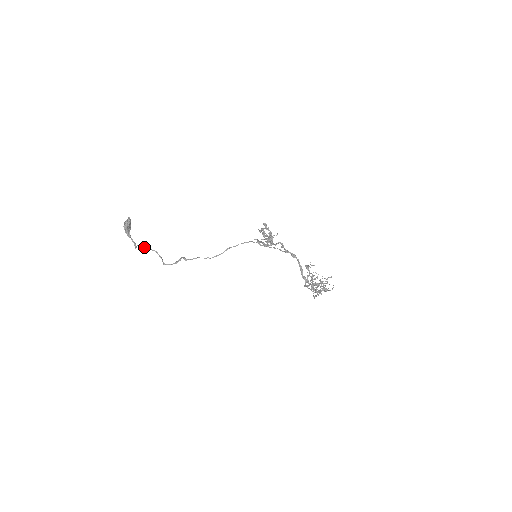
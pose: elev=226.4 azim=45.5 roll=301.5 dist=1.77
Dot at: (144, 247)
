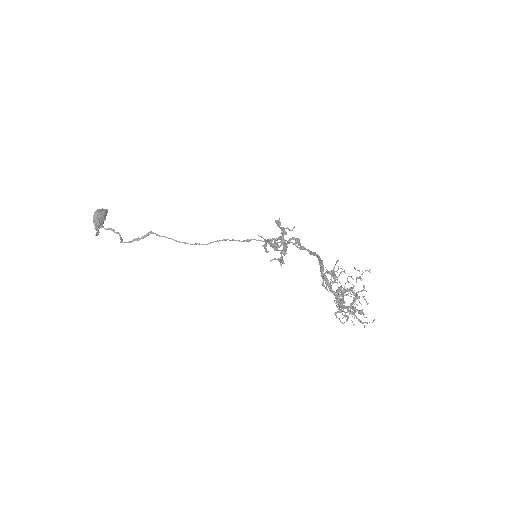
Dot at: occluded
